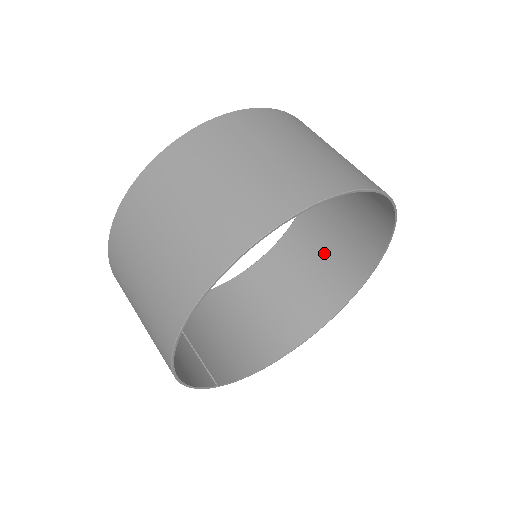
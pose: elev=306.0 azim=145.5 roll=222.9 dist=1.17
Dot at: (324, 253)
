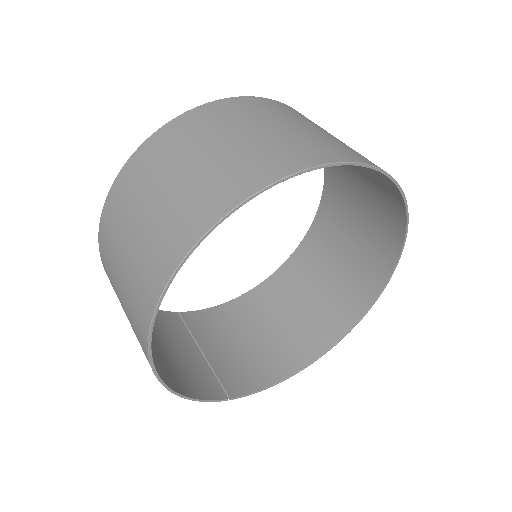
Dot at: (346, 249)
